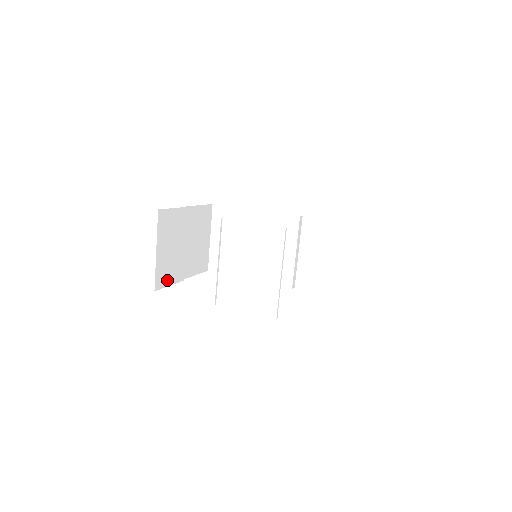
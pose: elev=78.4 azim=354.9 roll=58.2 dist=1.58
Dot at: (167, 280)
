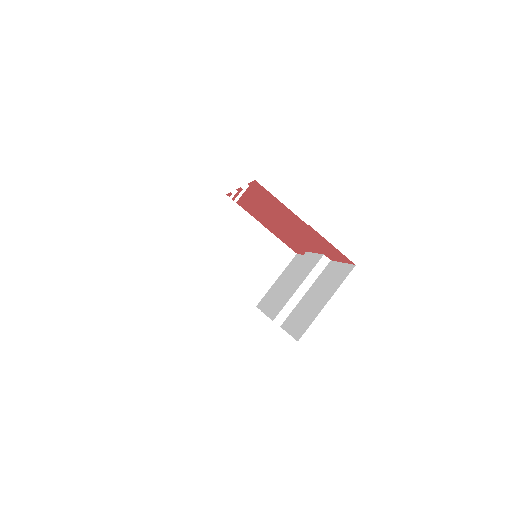
Dot at: (201, 256)
